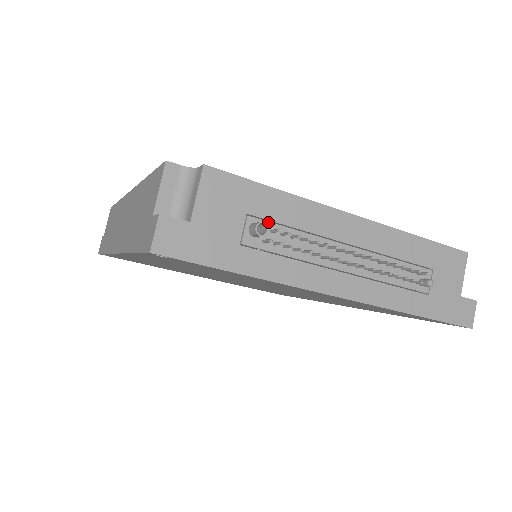
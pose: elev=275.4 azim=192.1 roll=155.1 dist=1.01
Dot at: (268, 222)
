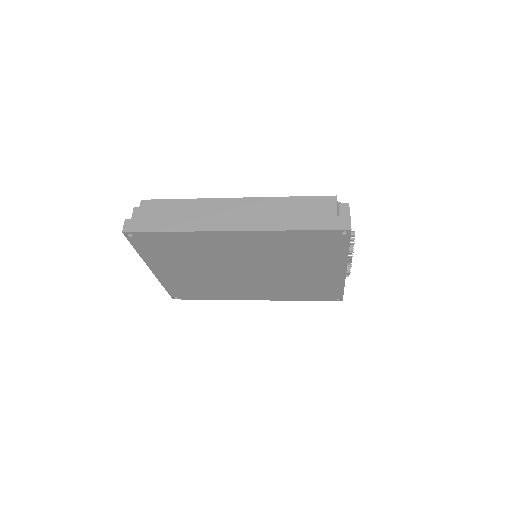
Dot at: occluded
